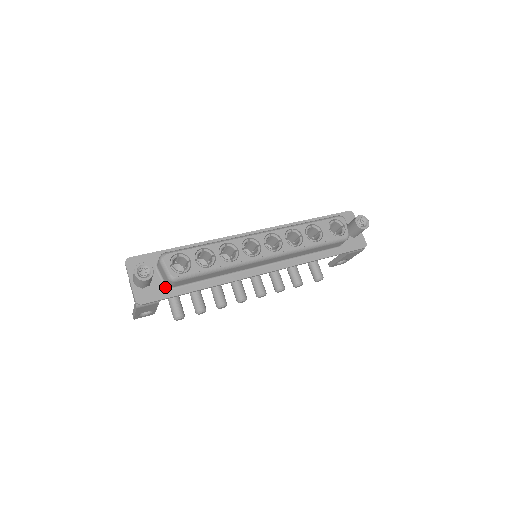
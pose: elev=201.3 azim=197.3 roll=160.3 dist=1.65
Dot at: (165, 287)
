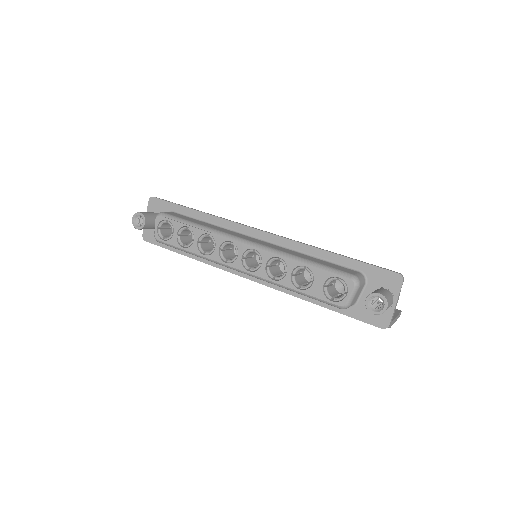
Dot at: occluded
